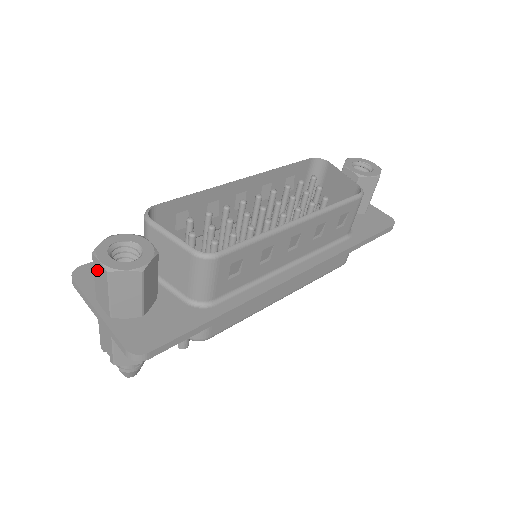
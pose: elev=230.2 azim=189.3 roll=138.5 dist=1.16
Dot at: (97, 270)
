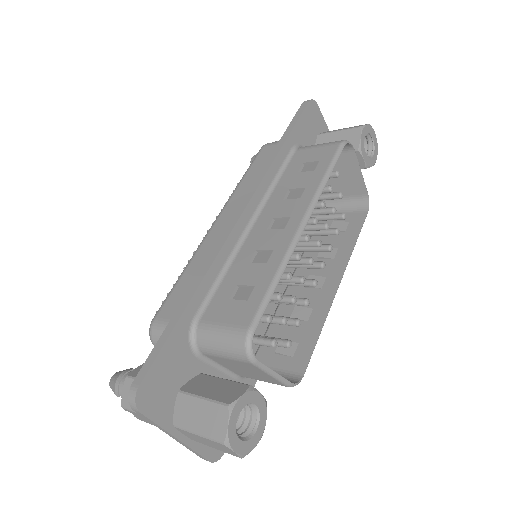
Dot at: (217, 445)
